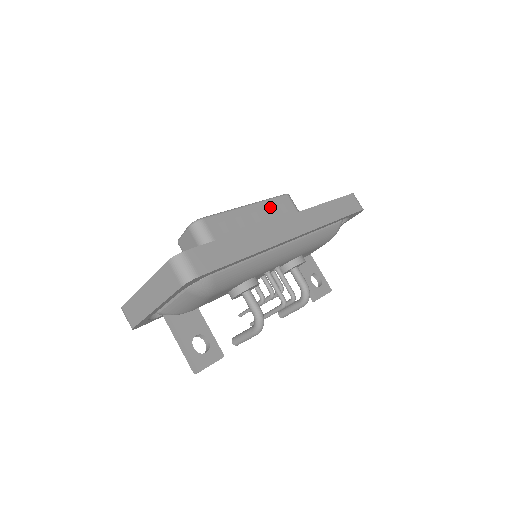
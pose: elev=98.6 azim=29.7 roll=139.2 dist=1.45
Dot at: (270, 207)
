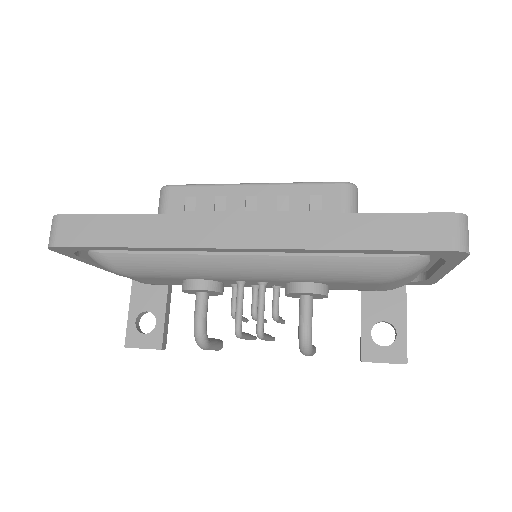
Dot at: (290, 195)
